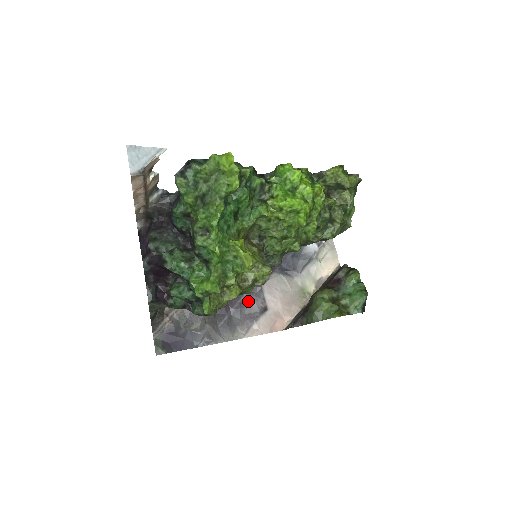
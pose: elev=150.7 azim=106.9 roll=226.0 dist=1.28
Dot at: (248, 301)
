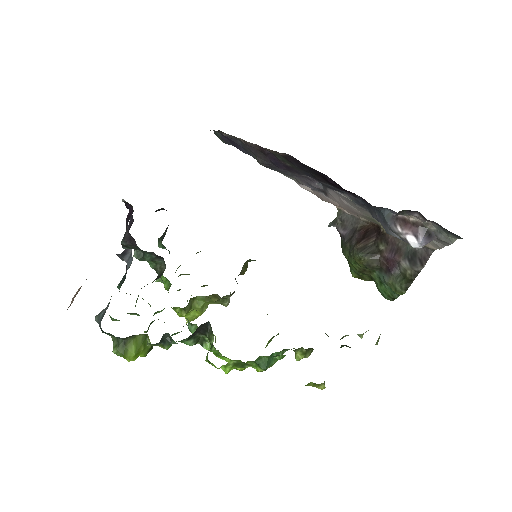
Dot at: (308, 180)
